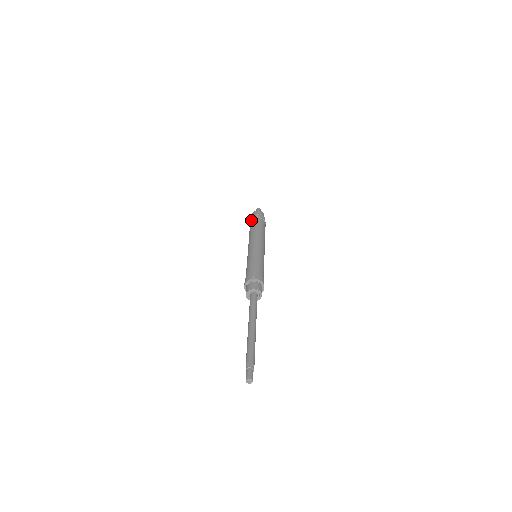
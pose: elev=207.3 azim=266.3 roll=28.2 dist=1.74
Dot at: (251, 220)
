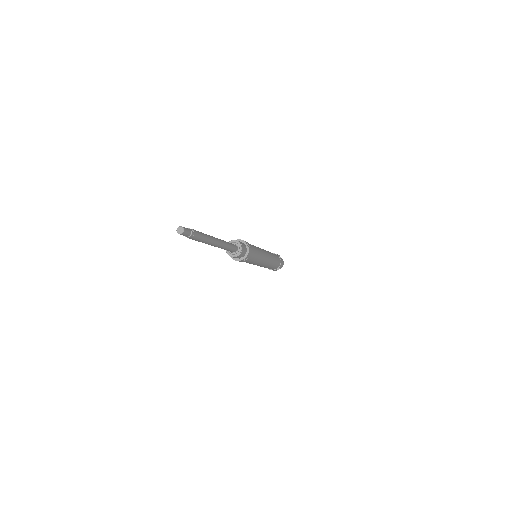
Dot at: occluded
